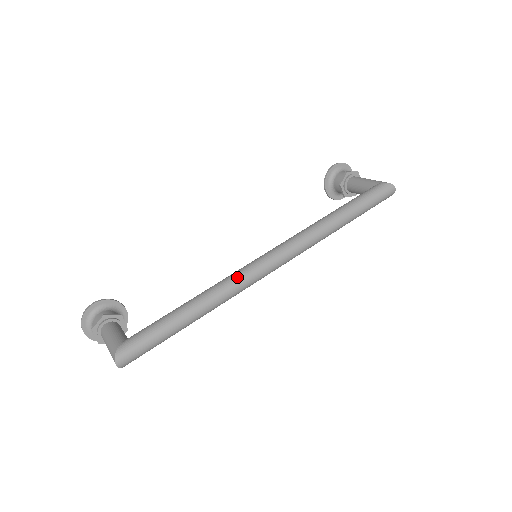
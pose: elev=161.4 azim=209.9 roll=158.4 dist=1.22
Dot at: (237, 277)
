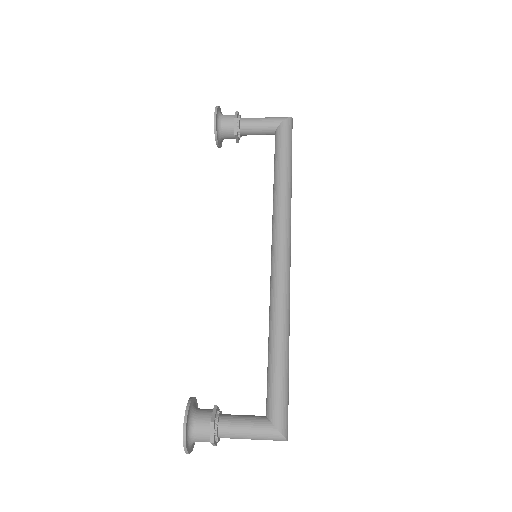
Dot at: (285, 290)
